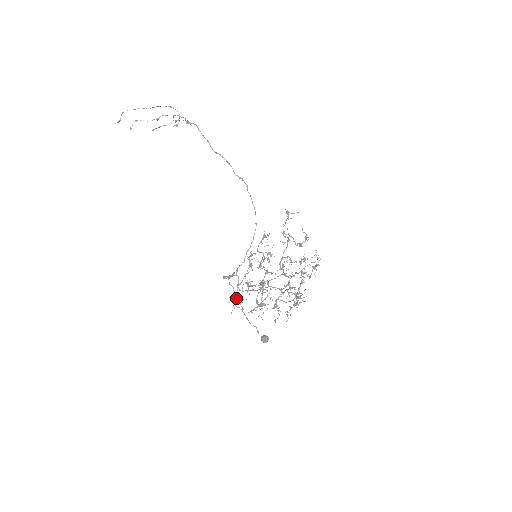
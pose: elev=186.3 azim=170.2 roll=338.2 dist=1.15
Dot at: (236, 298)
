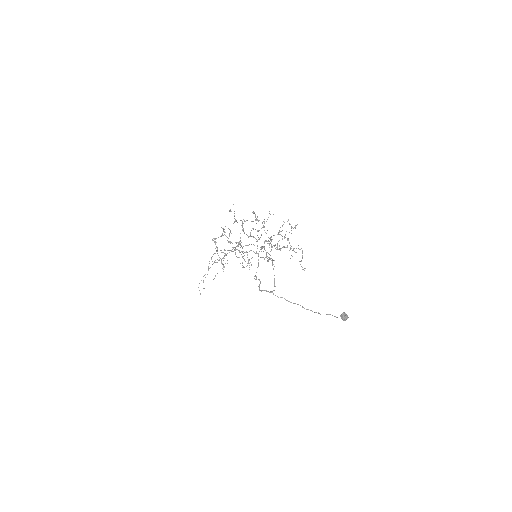
Dot at: occluded
